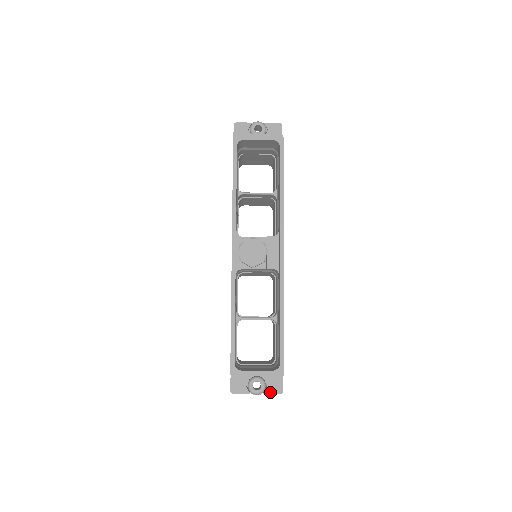
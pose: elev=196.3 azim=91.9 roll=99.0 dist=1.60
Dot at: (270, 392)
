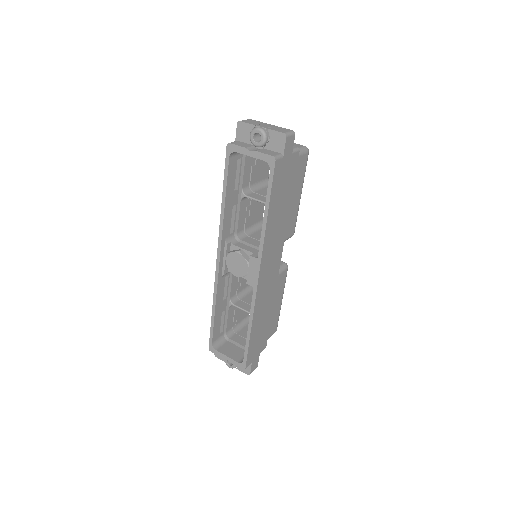
Dot at: (241, 370)
